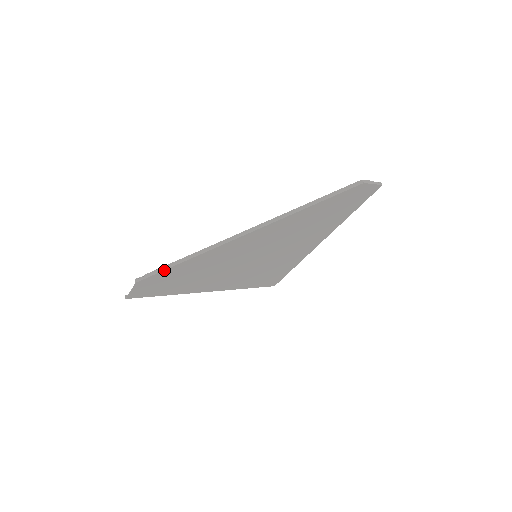
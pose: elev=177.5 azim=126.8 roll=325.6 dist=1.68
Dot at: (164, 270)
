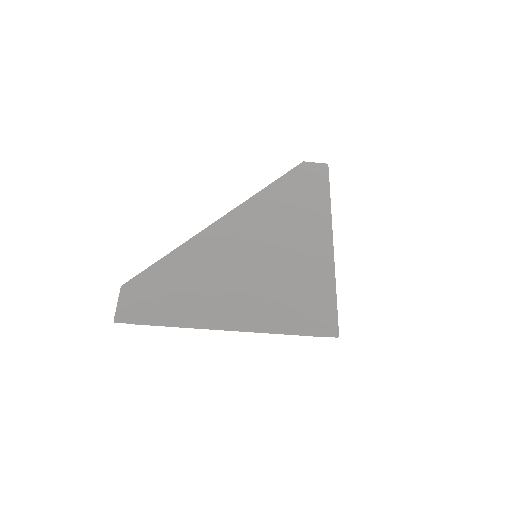
Dot at: (149, 267)
